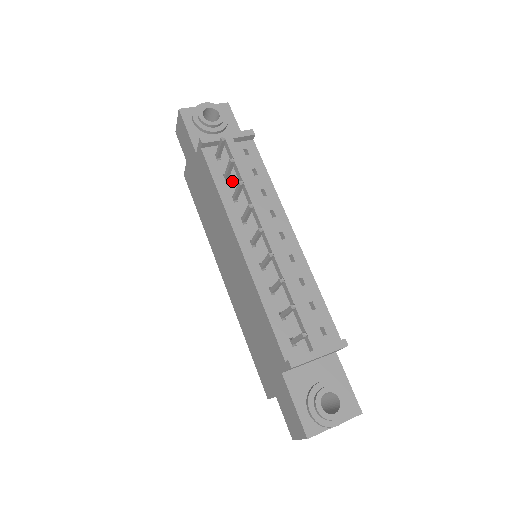
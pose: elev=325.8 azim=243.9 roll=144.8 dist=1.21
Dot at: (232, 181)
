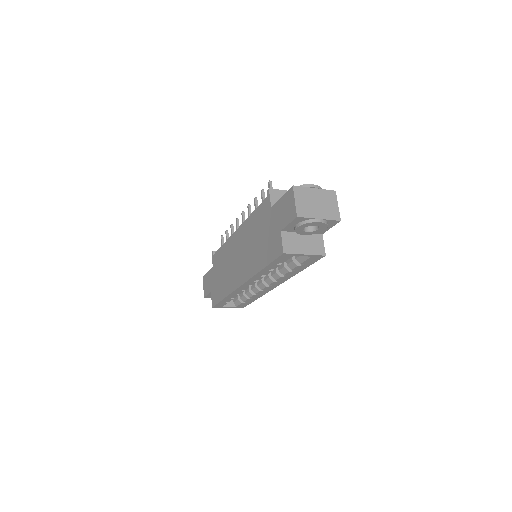
Dot at: occluded
